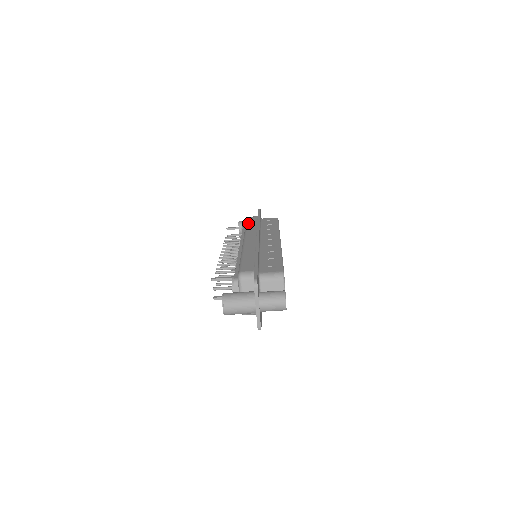
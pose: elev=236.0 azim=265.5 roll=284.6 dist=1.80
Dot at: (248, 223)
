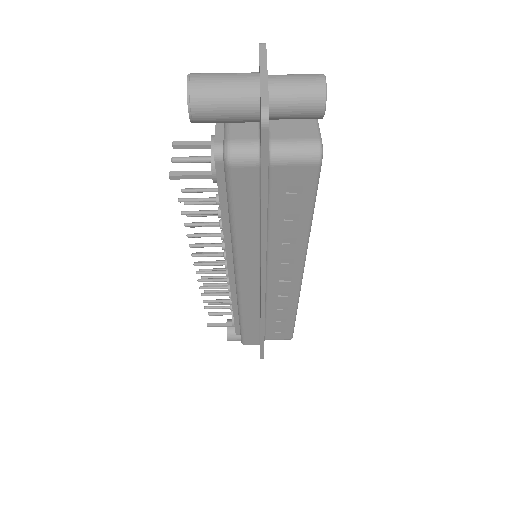
Dot at: occluded
